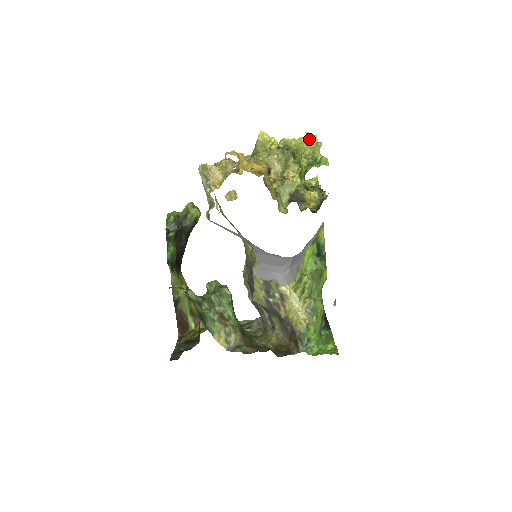
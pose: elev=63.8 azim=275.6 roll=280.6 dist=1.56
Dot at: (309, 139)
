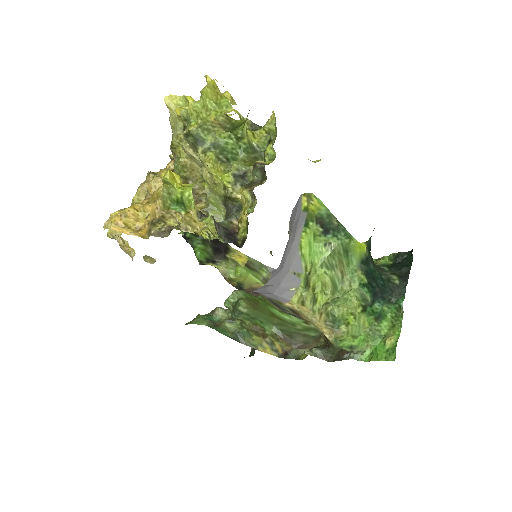
Dot at: (209, 91)
